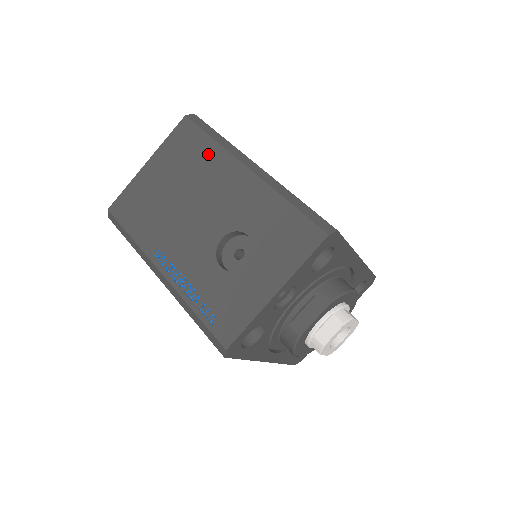
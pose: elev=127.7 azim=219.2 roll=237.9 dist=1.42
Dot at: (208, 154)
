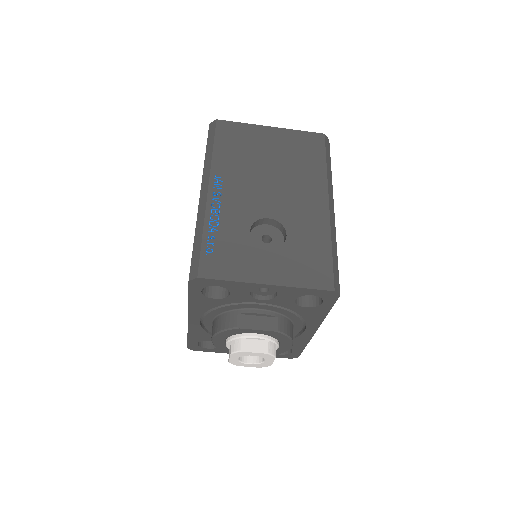
Dot at: (314, 168)
